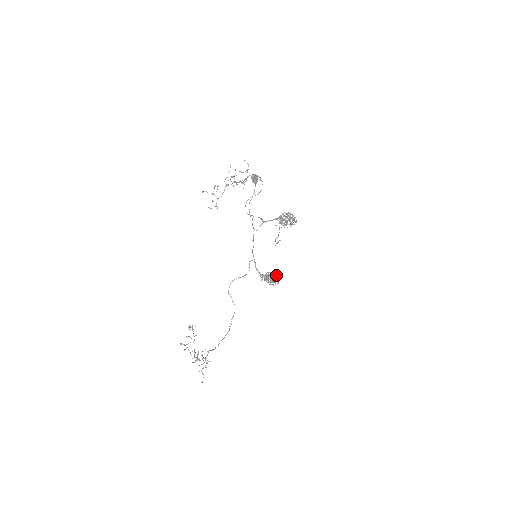
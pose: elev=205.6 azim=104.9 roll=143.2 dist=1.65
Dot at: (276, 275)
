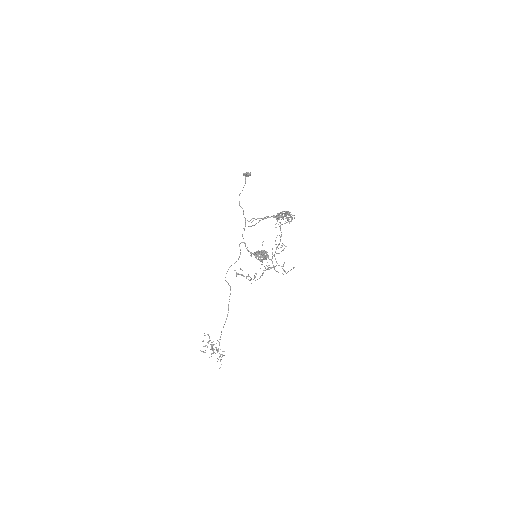
Dot at: (266, 252)
